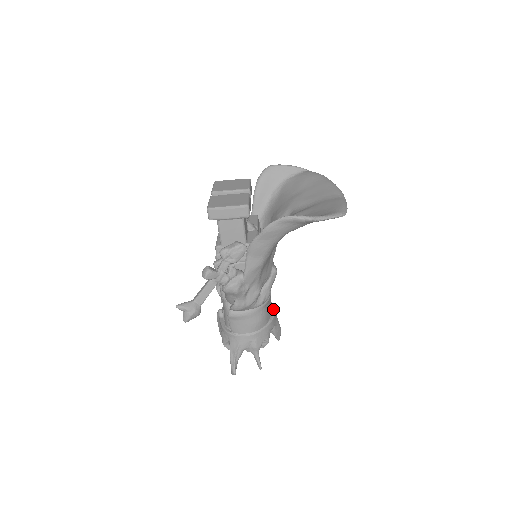
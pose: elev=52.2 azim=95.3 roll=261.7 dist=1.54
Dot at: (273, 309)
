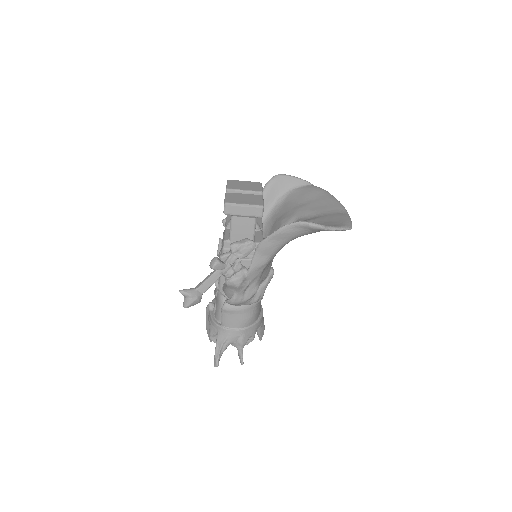
Dot at: (261, 309)
